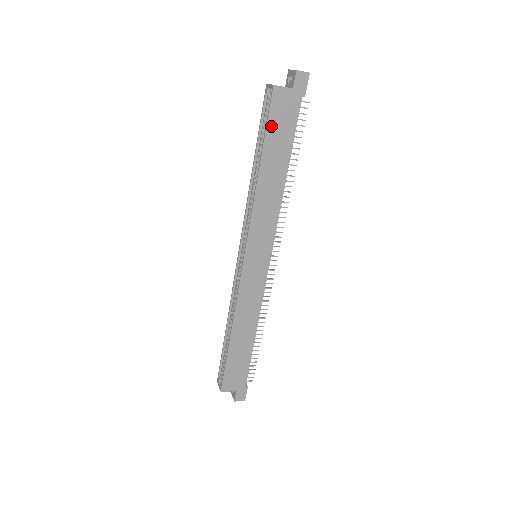
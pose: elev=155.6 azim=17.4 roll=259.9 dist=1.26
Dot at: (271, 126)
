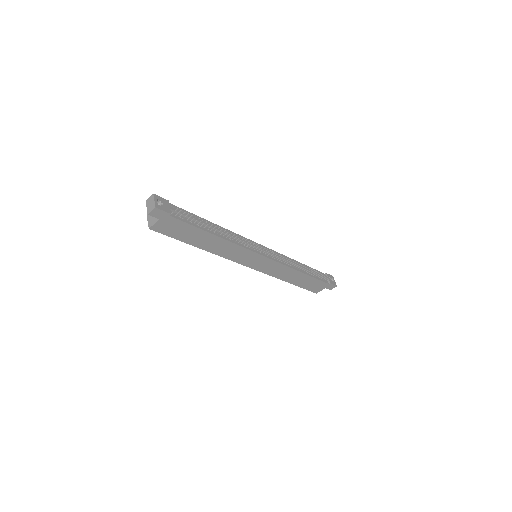
Dot at: (176, 236)
